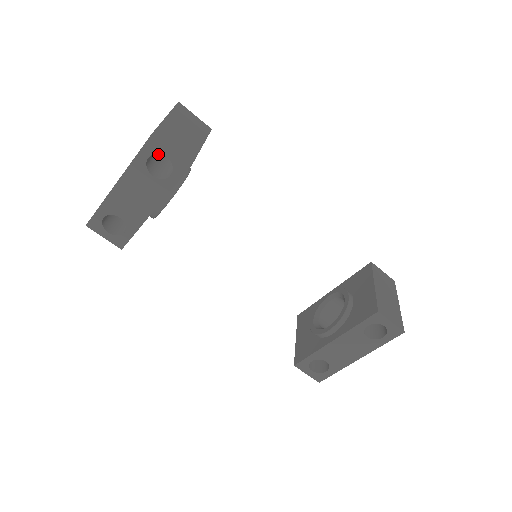
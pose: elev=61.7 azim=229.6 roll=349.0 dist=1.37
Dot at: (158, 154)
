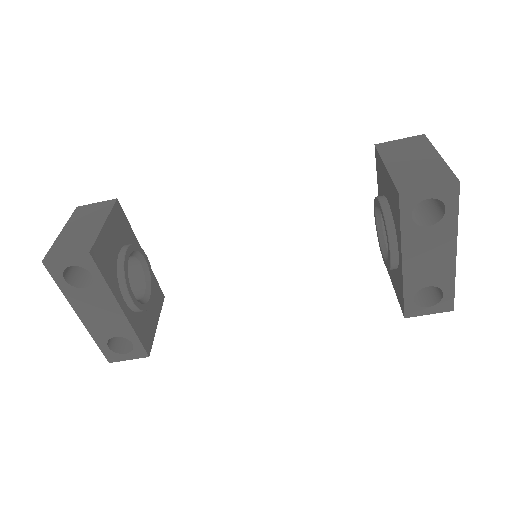
Dot at: occluded
